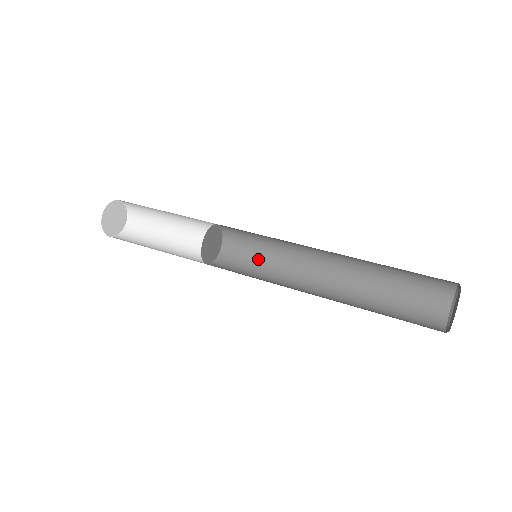
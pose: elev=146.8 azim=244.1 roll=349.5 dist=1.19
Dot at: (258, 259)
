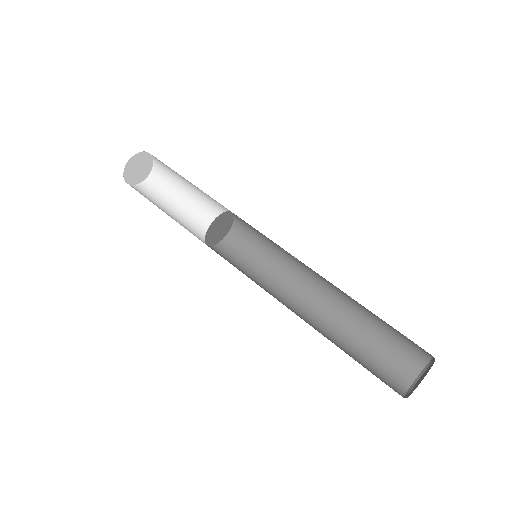
Dot at: (256, 260)
